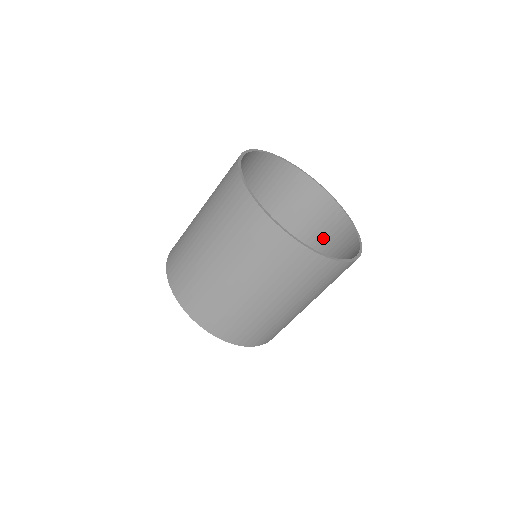
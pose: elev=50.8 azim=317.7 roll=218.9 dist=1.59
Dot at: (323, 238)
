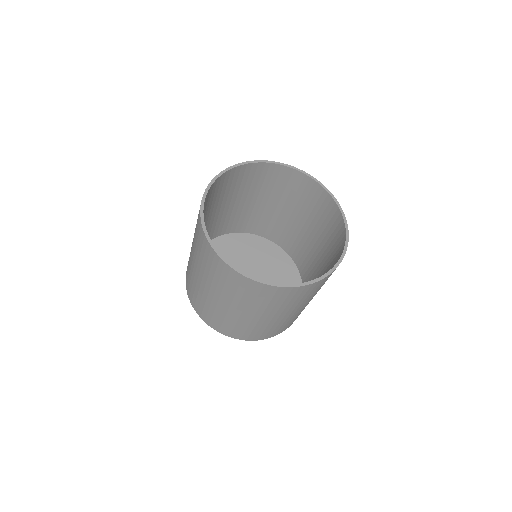
Dot at: (294, 197)
